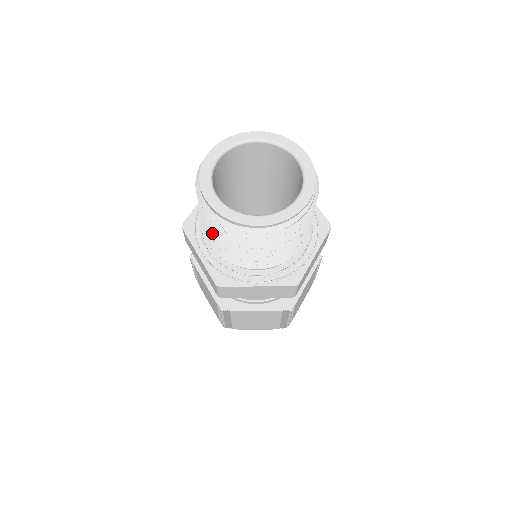
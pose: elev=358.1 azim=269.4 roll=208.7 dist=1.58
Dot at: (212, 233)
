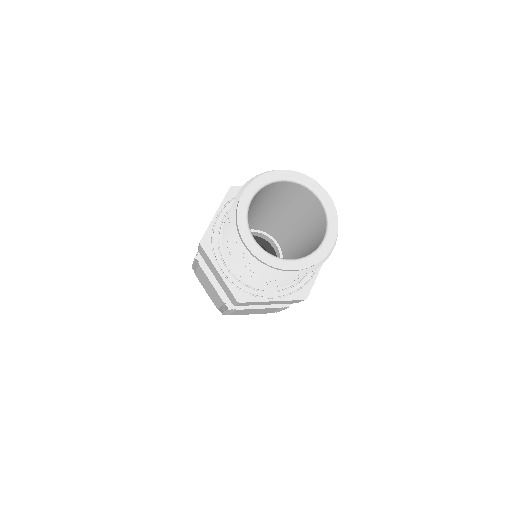
Dot at: (241, 264)
